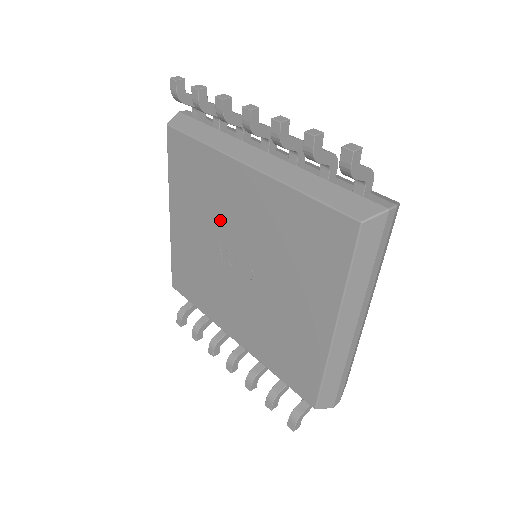
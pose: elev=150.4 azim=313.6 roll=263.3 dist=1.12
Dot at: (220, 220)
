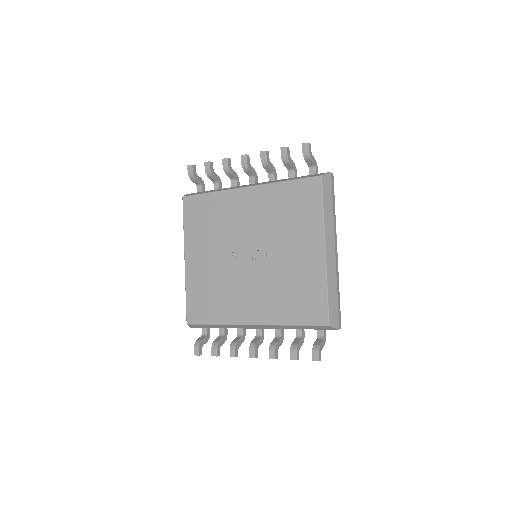
Dot at: (230, 234)
